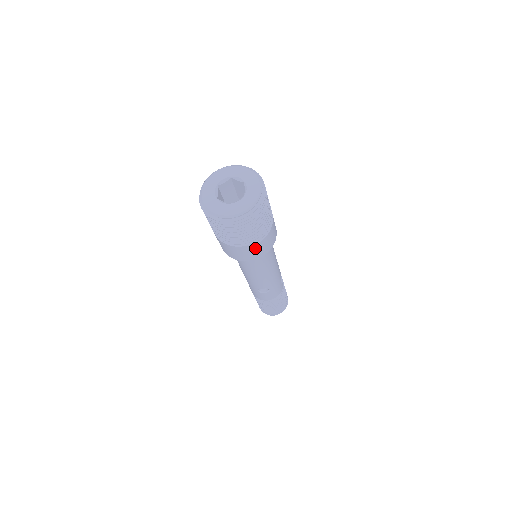
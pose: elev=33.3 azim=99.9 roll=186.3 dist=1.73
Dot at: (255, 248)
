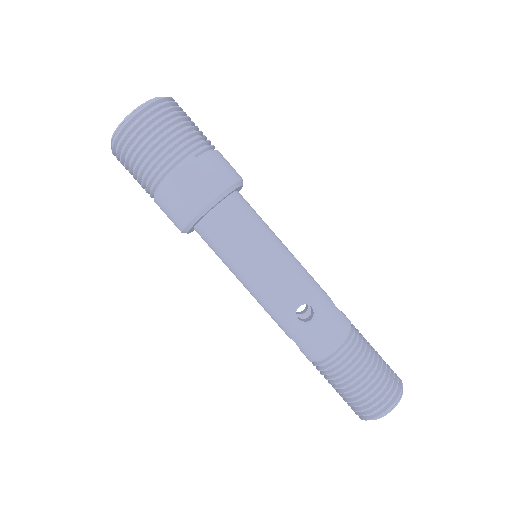
Dot at: (201, 170)
